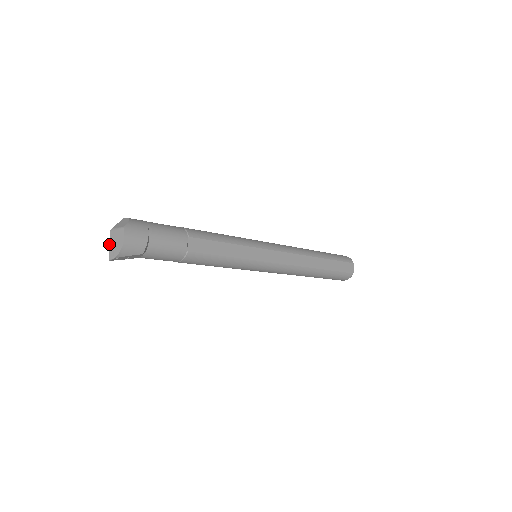
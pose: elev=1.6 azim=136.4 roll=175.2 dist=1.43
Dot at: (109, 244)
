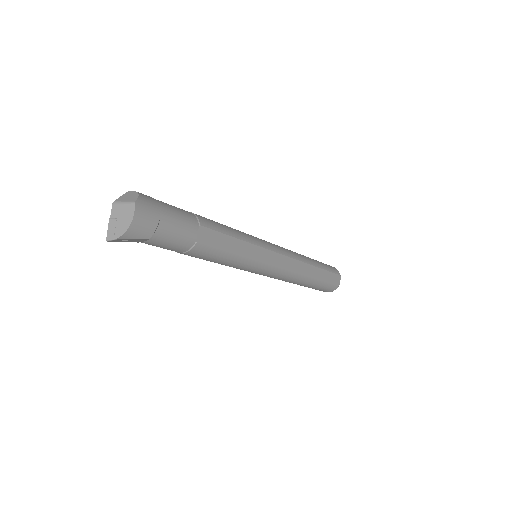
Dot at: (109, 220)
